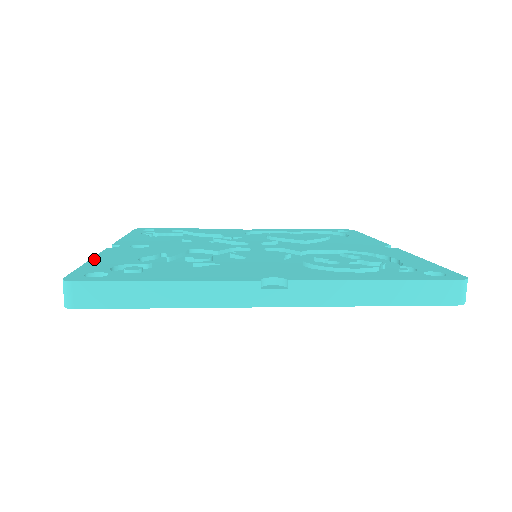
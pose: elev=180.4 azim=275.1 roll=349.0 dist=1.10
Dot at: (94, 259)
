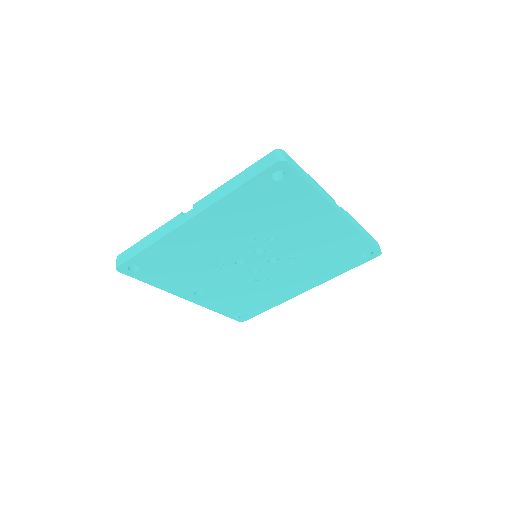
Dot at: occluded
